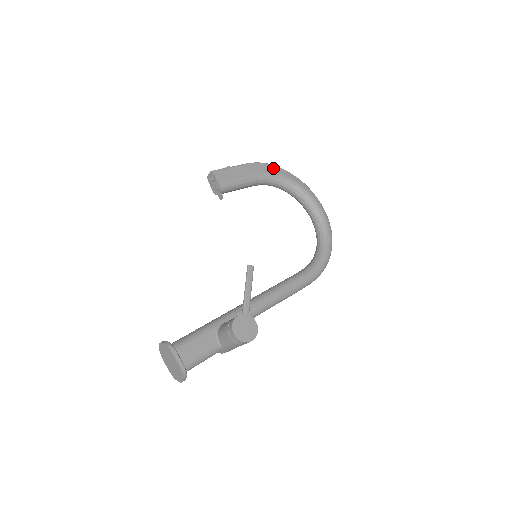
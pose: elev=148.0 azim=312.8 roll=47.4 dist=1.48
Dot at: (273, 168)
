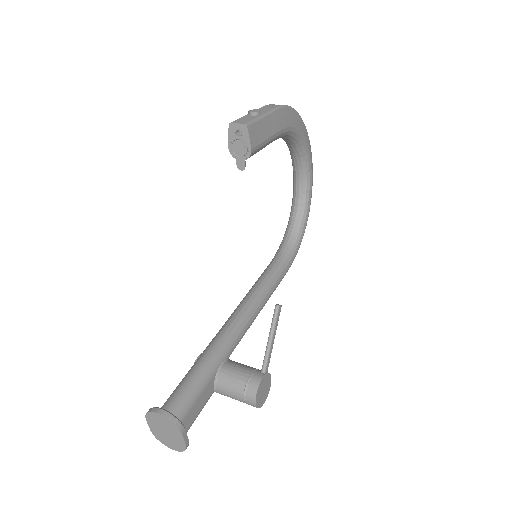
Dot at: (295, 116)
